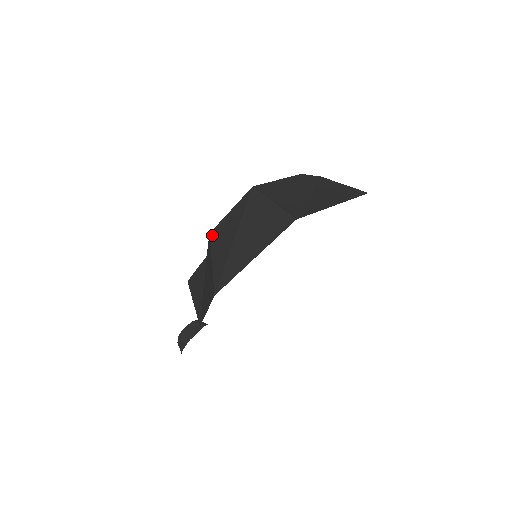
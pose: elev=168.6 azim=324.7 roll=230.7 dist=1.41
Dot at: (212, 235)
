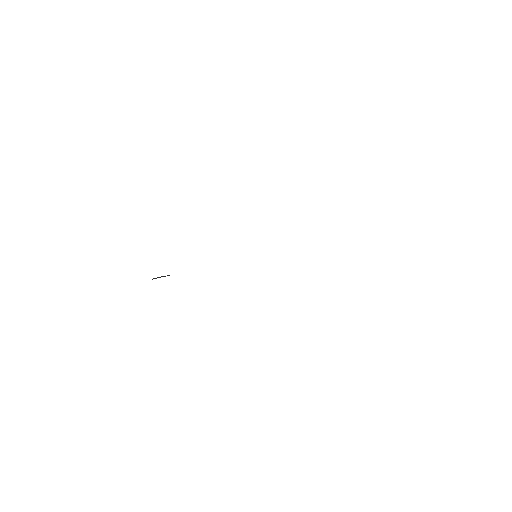
Dot at: occluded
